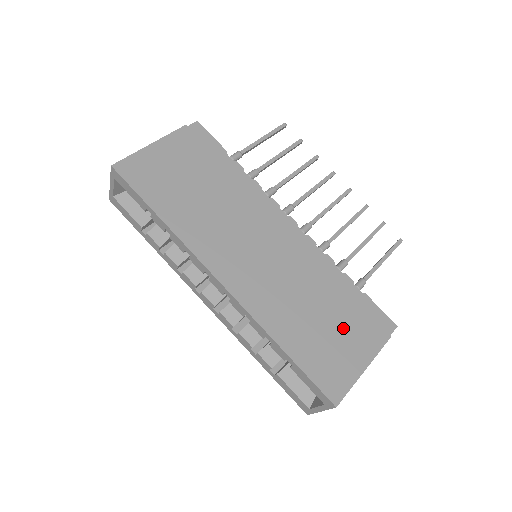
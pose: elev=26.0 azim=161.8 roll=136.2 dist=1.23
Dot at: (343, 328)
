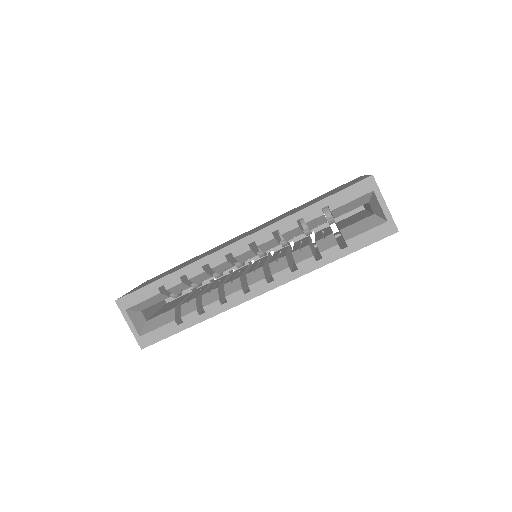
Dot at: occluded
